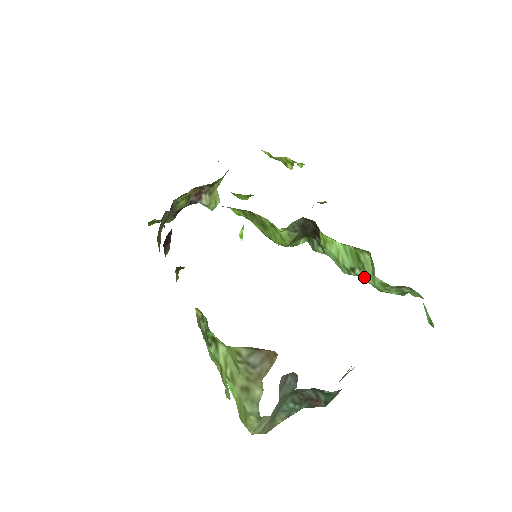
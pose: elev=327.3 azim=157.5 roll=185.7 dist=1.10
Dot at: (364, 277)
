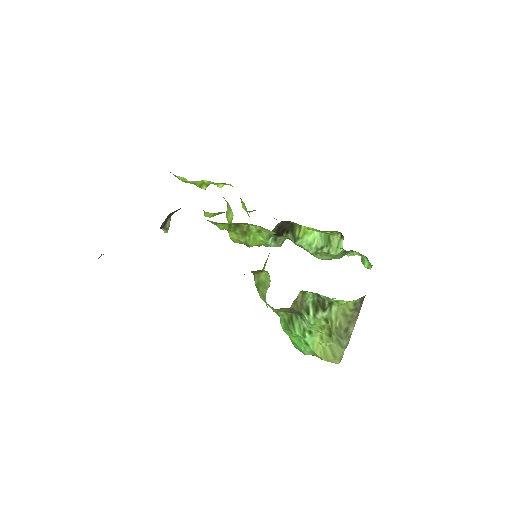
Dot at: (328, 251)
